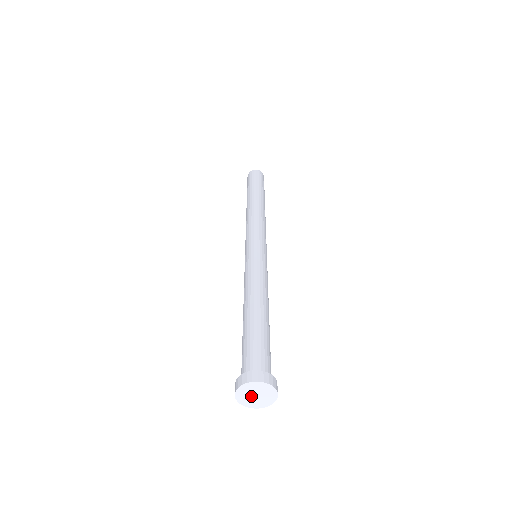
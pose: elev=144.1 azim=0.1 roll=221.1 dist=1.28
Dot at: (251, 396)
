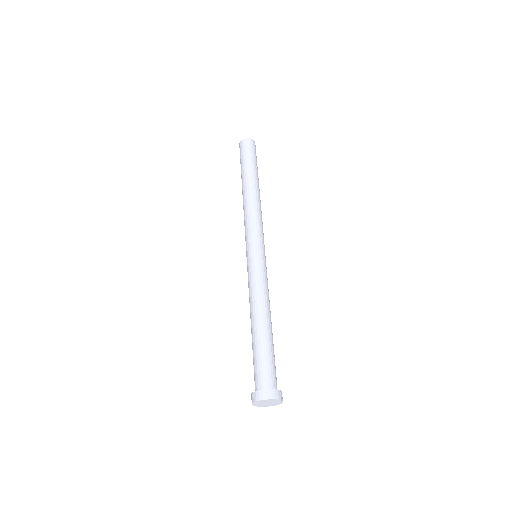
Dot at: (265, 403)
